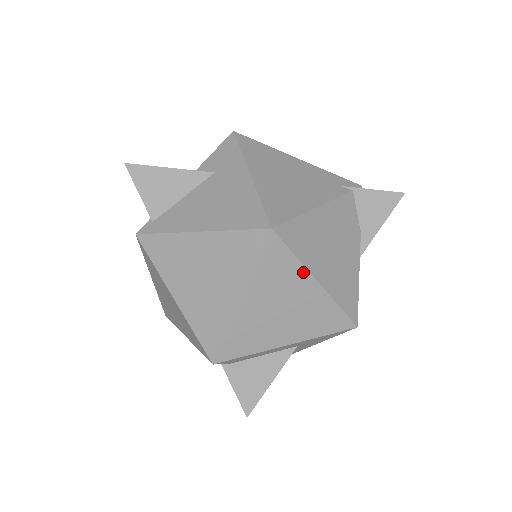
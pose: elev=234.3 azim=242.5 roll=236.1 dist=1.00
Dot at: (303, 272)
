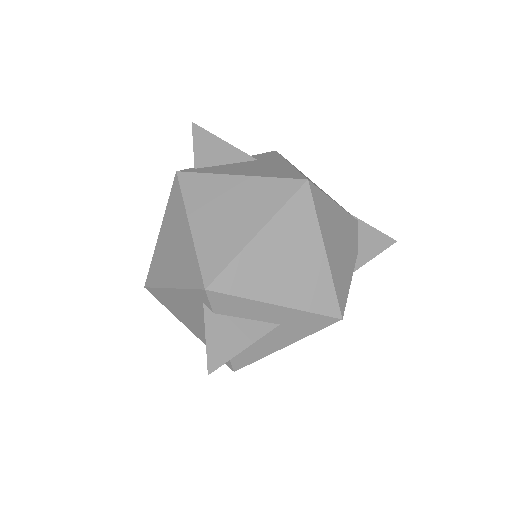
Dot at: (317, 234)
